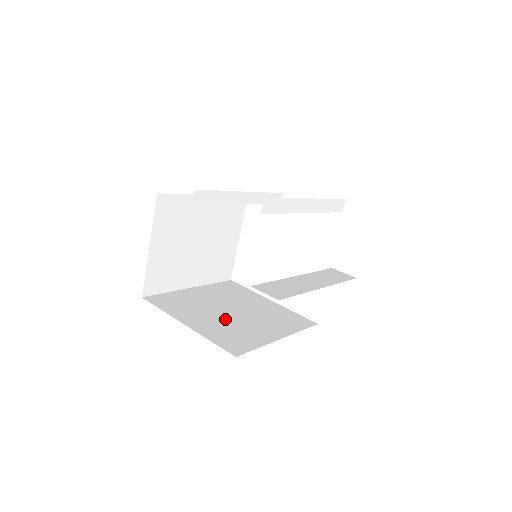
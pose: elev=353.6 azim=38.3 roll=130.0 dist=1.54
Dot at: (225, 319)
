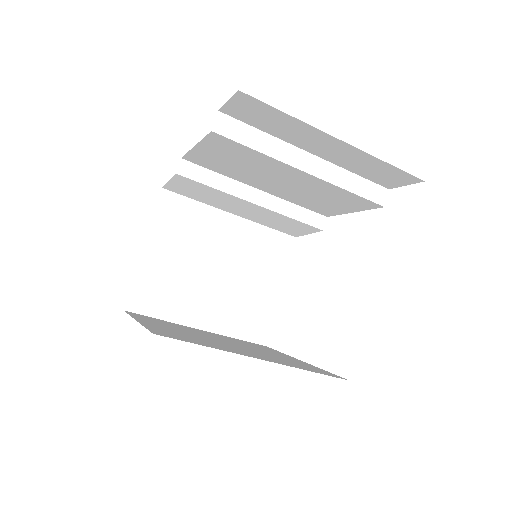
Dot at: occluded
